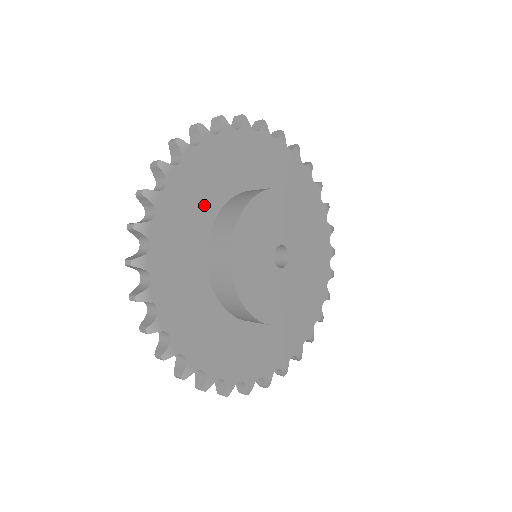
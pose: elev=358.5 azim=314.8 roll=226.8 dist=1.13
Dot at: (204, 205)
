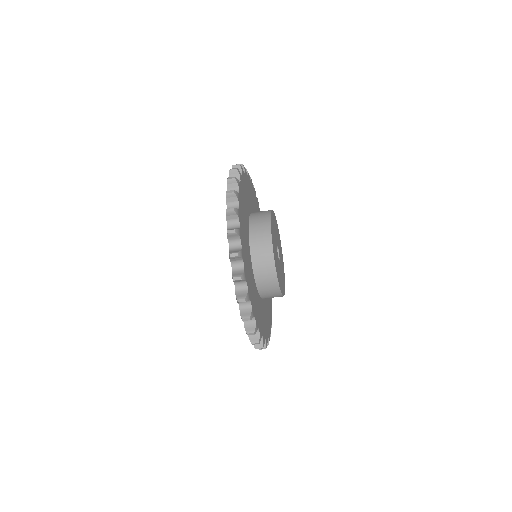
Dot at: (250, 201)
